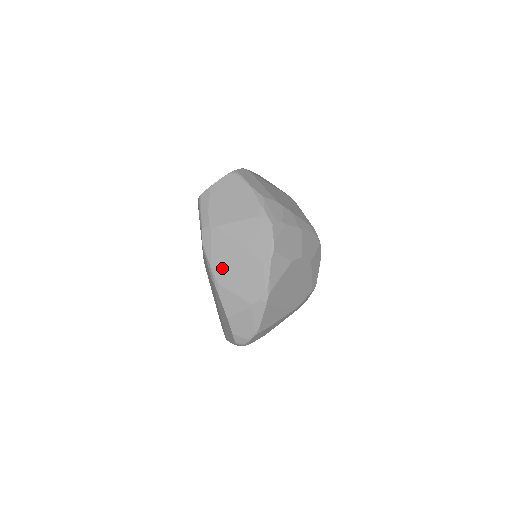
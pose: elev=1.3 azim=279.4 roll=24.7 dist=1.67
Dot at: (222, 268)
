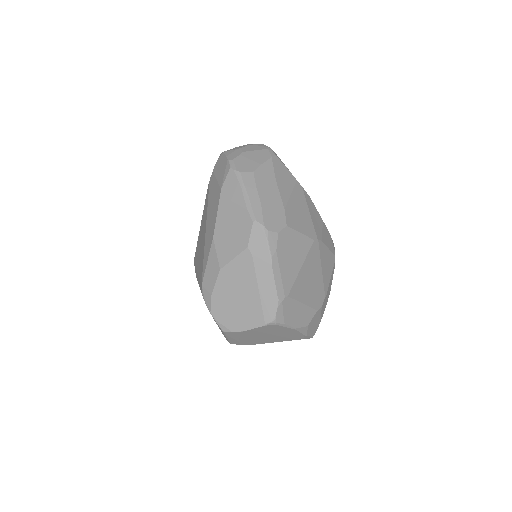
Dot at: occluded
